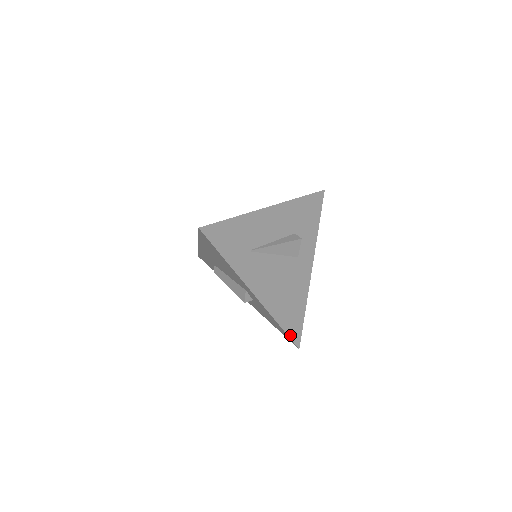
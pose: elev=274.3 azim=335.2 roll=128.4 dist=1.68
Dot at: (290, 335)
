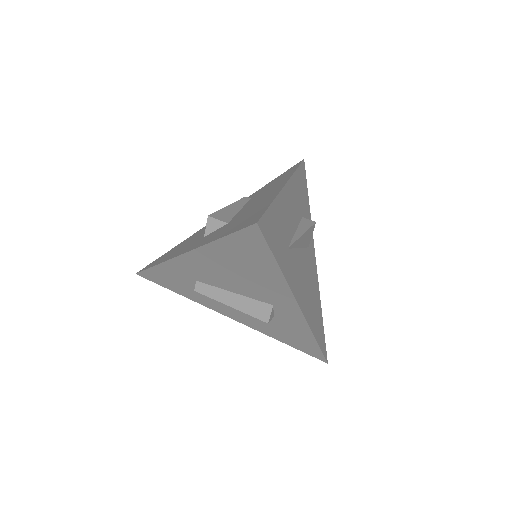
Dot at: (322, 349)
